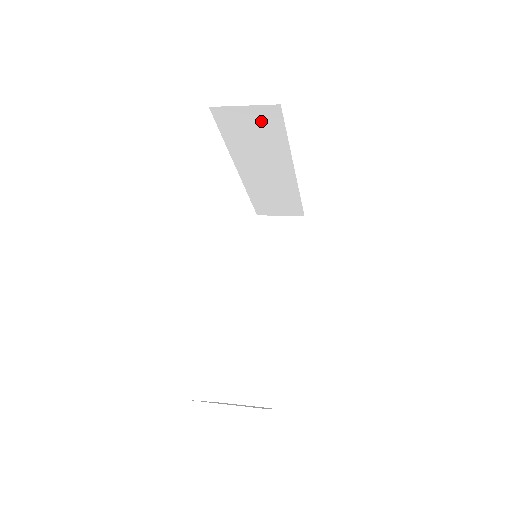
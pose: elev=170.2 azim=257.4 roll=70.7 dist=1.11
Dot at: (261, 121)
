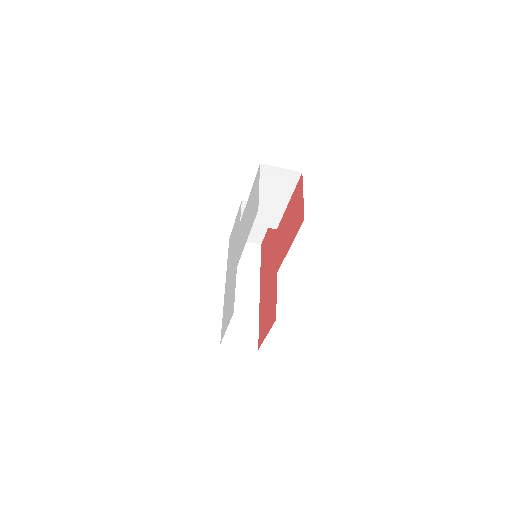
Dot at: (250, 252)
